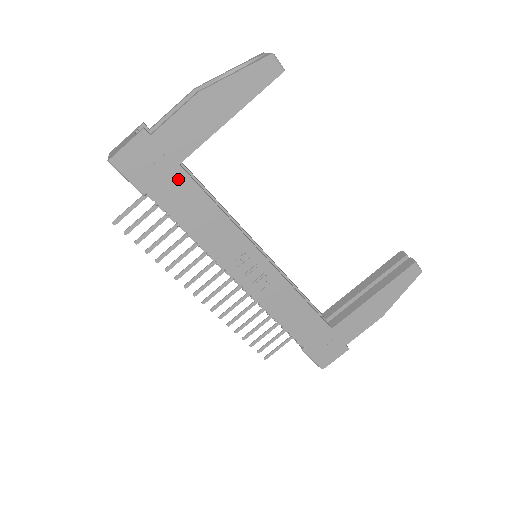
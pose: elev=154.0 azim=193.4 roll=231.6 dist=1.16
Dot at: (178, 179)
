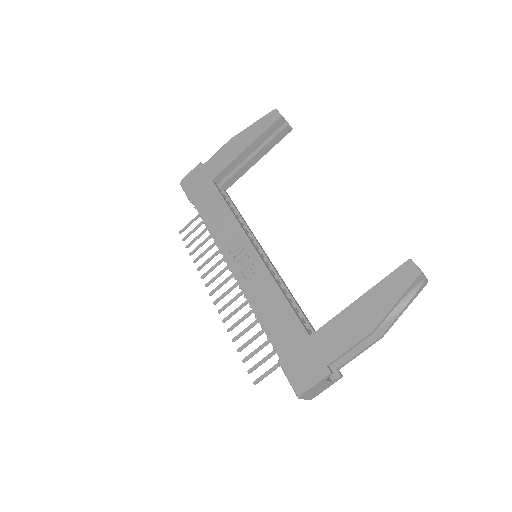
Dot at: (210, 189)
